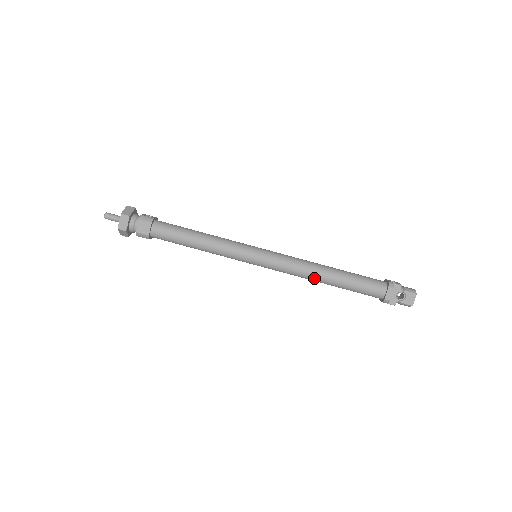
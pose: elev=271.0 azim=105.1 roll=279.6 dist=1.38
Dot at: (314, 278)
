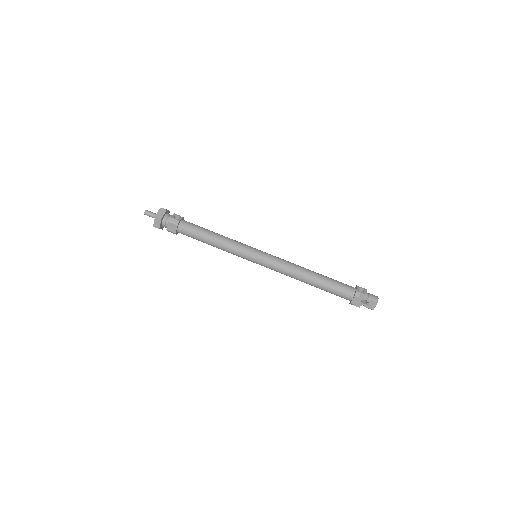
Dot at: occluded
